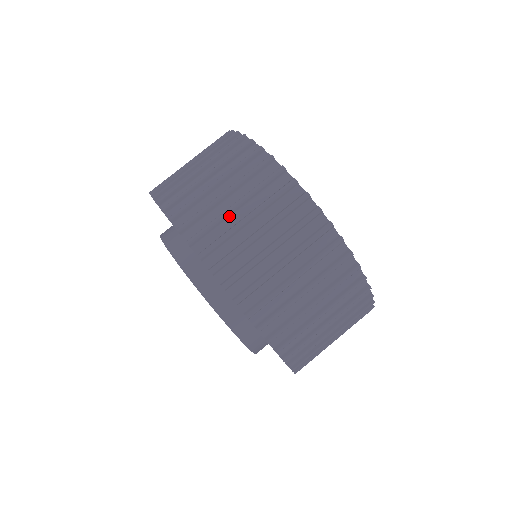
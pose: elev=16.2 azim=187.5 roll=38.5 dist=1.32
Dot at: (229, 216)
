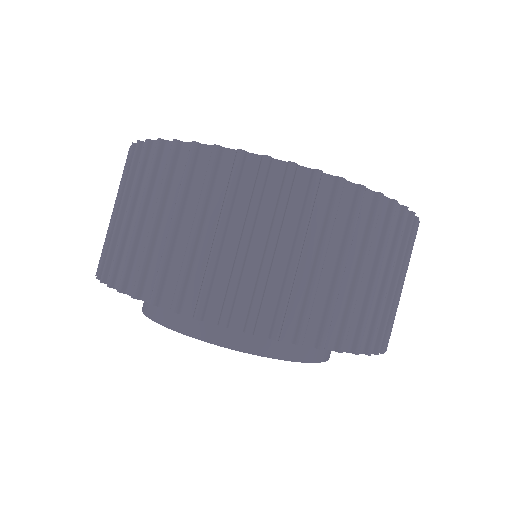
Dot at: (383, 296)
